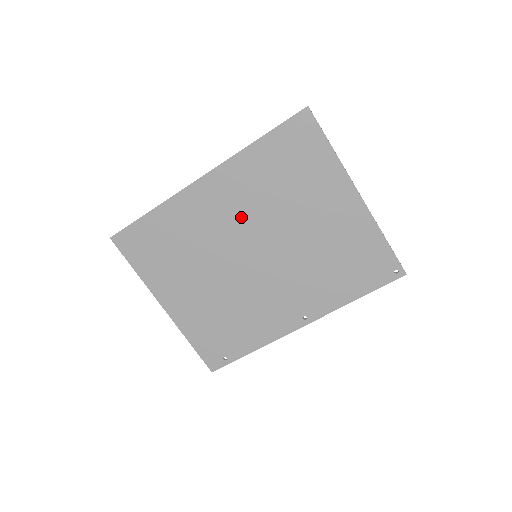
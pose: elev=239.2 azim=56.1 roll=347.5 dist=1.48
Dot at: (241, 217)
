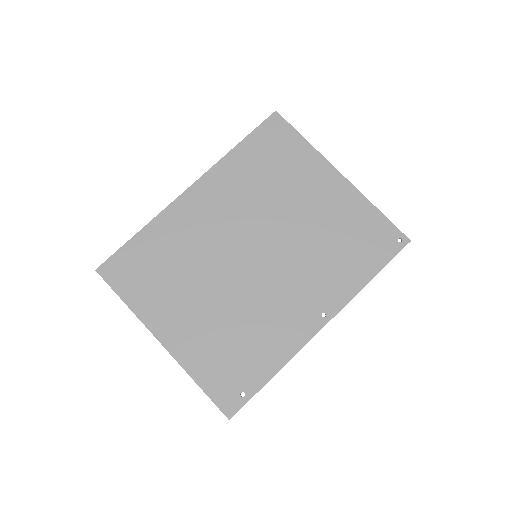
Dot at: (234, 218)
